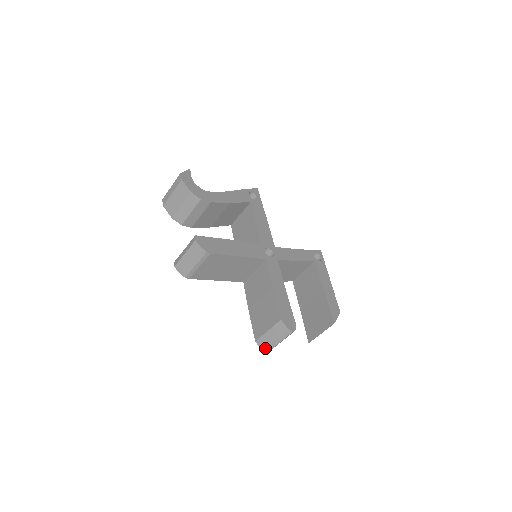
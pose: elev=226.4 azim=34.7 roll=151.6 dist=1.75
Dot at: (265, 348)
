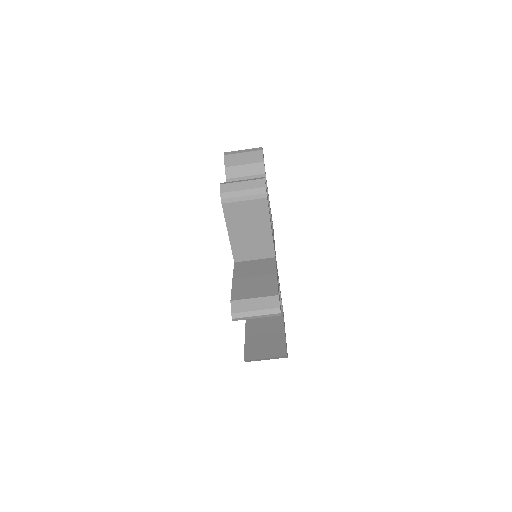
Dot at: (237, 312)
